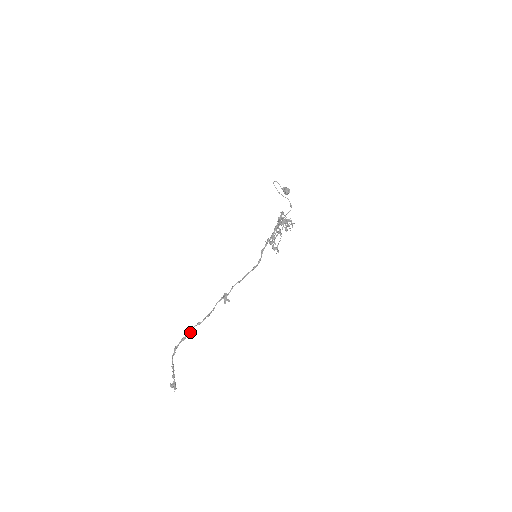
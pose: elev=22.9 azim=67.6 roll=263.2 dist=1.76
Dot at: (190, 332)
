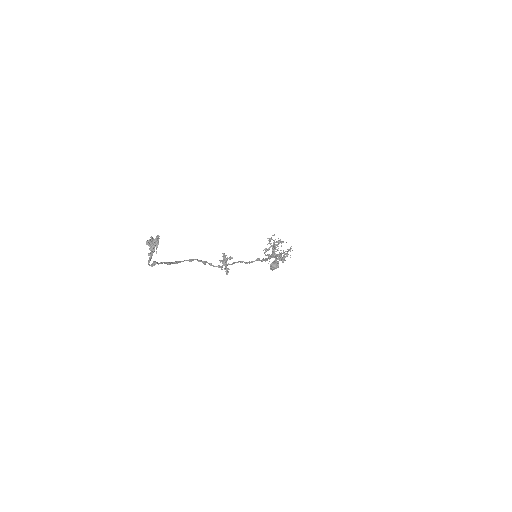
Dot at: (177, 262)
